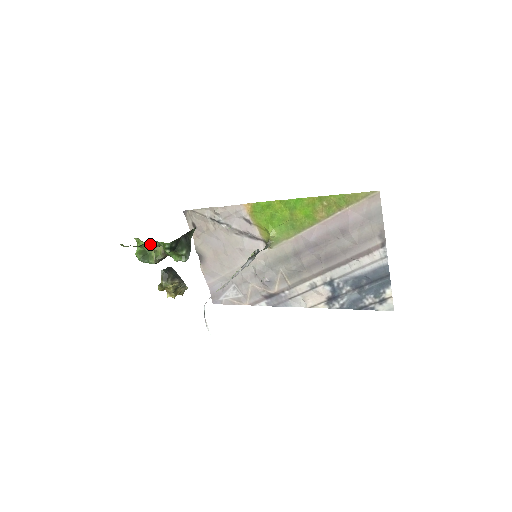
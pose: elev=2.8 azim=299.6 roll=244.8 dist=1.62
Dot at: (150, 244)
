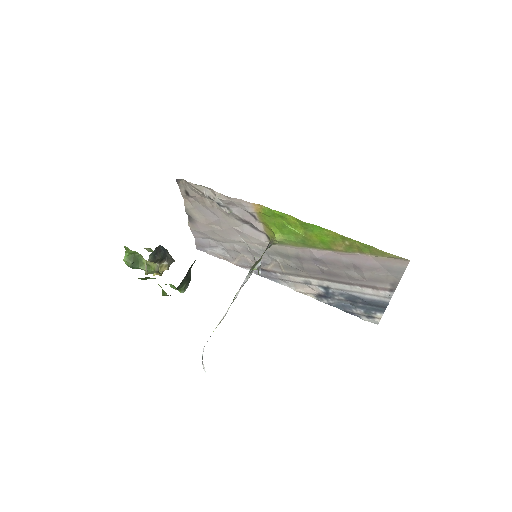
Dot at: (146, 278)
